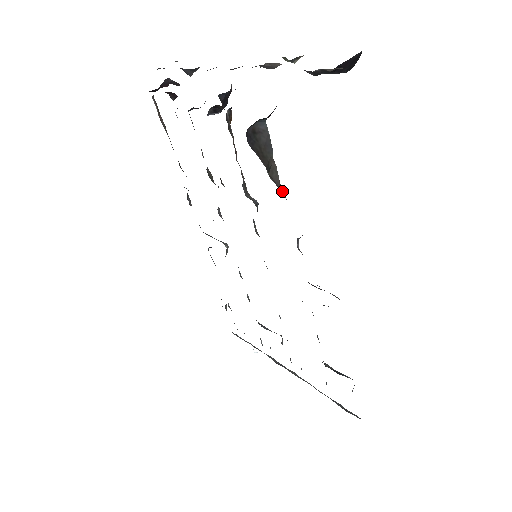
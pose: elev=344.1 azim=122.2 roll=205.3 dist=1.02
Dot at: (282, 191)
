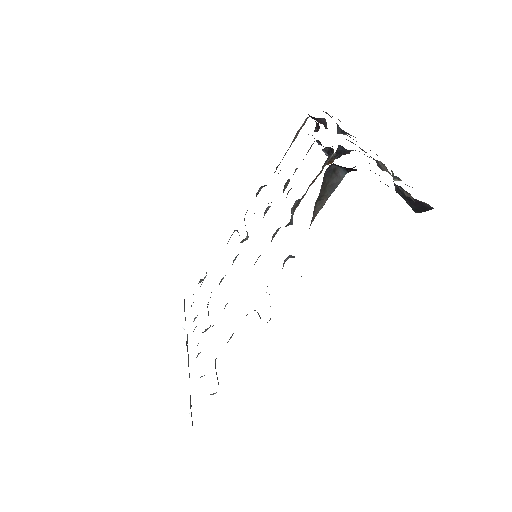
Dot at: occluded
